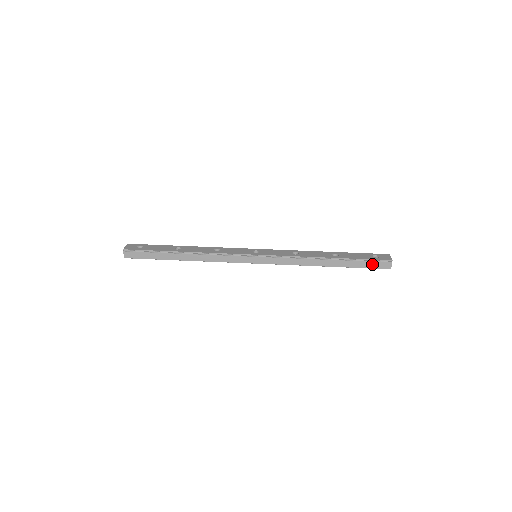
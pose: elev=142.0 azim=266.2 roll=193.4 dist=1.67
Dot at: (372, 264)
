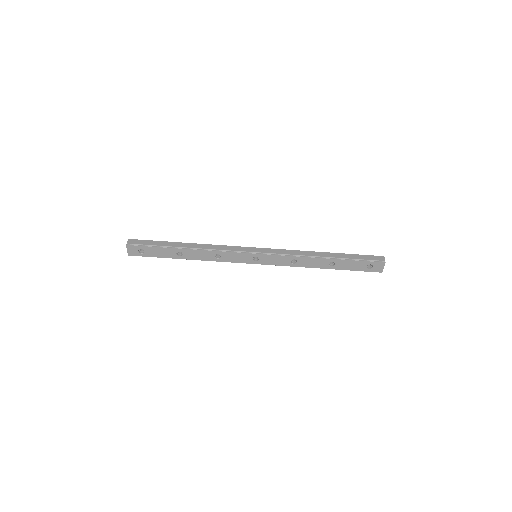
Dot at: occluded
